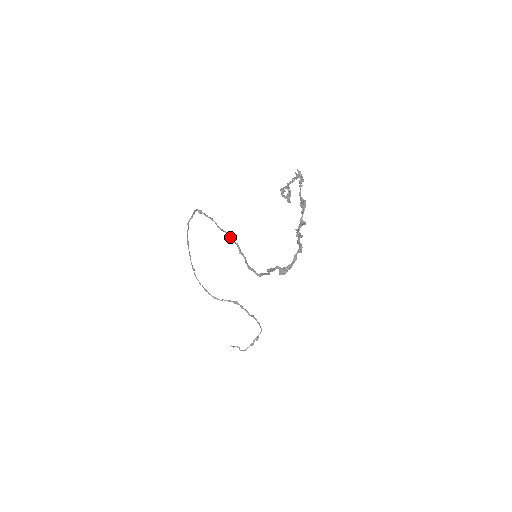
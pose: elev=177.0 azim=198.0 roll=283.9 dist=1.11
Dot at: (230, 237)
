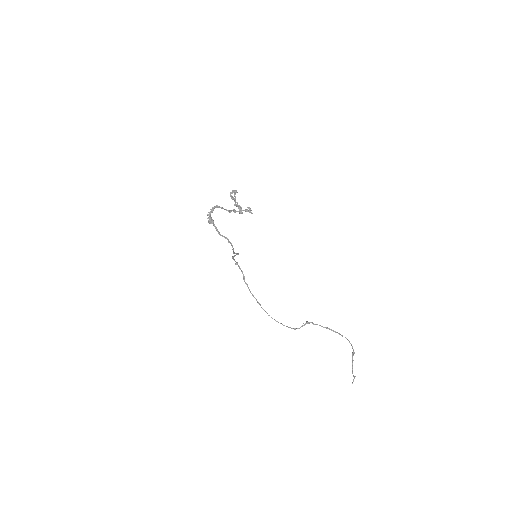
Dot at: occluded
